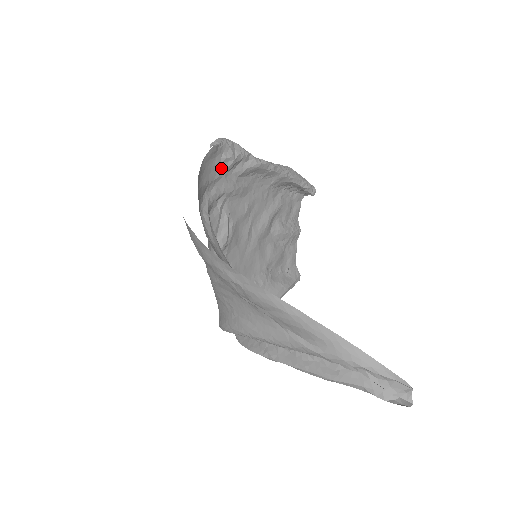
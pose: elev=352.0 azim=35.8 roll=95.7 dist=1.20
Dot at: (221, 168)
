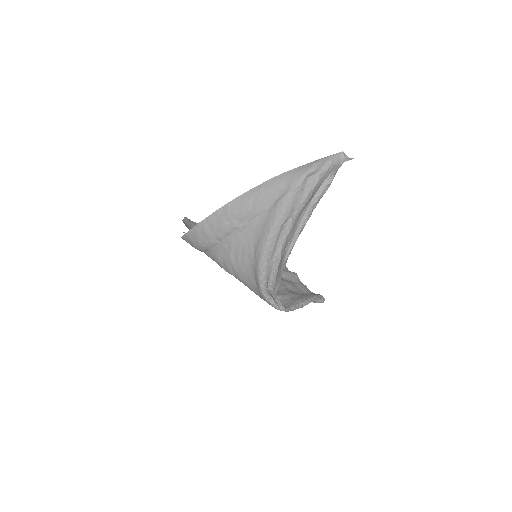
Dot at: occluded
